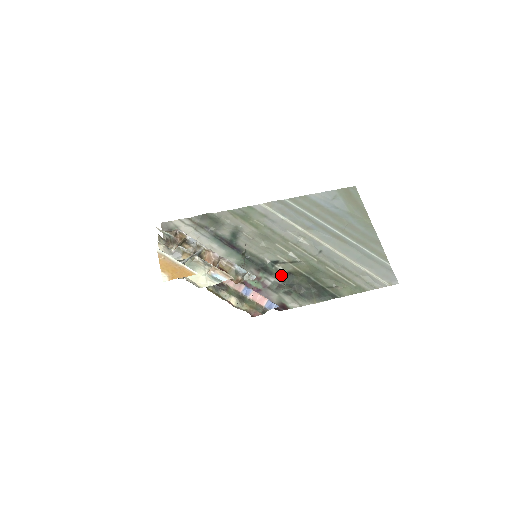
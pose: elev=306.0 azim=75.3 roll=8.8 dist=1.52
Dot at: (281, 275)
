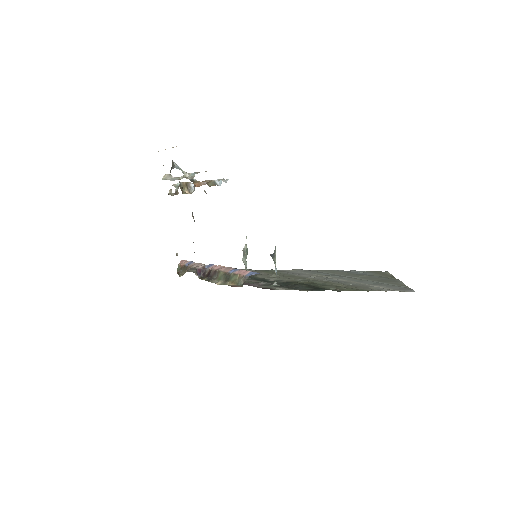
Dot at: (279, 283)
